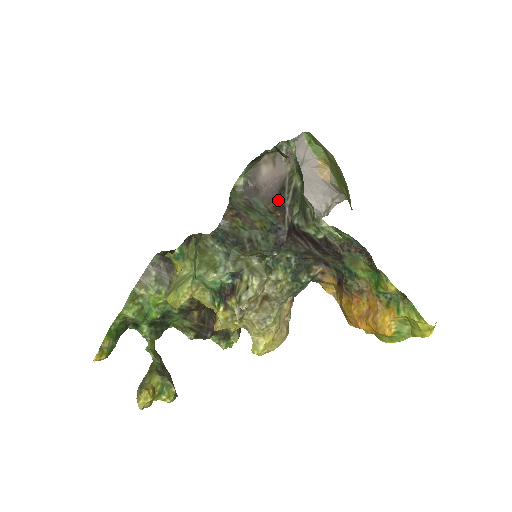
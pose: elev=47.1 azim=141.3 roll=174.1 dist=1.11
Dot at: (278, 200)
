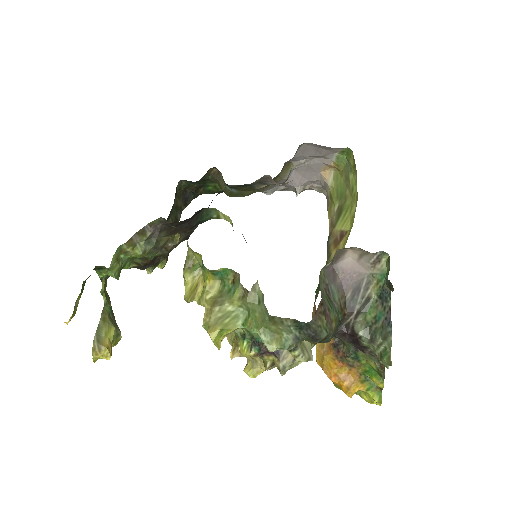
Dot at: (351, 299)
